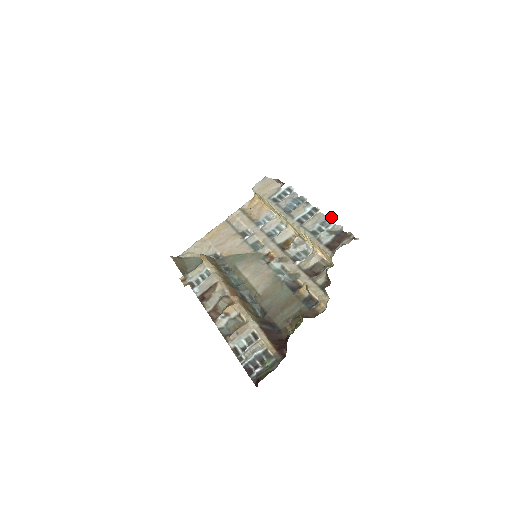
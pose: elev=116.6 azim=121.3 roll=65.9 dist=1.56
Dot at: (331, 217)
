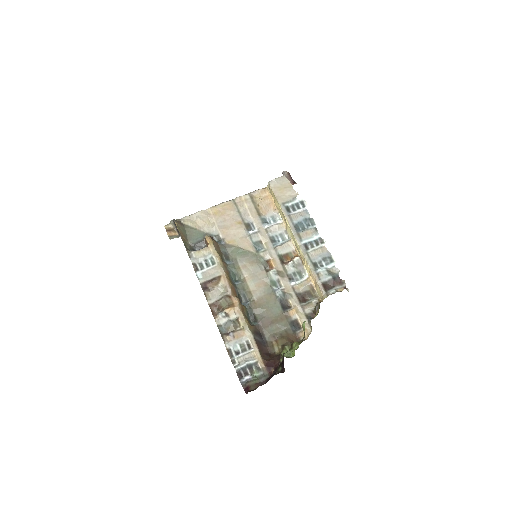
Dot at: occluded
